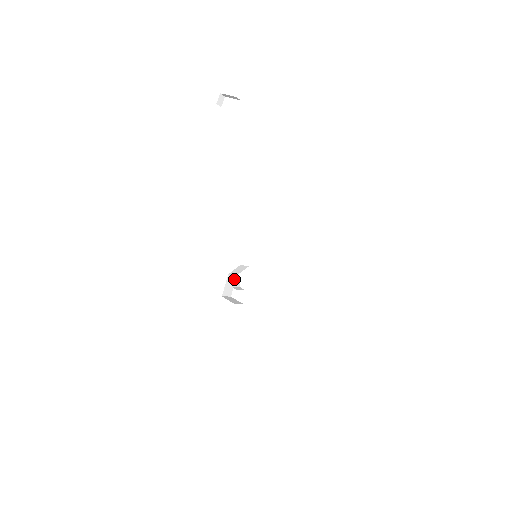
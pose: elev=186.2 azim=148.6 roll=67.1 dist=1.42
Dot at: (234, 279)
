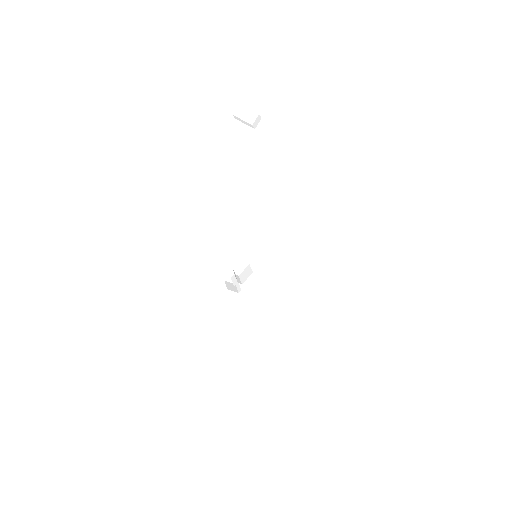
Dot at: occluded
